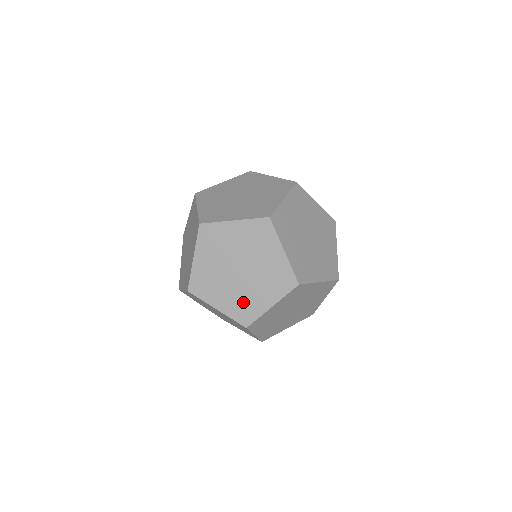
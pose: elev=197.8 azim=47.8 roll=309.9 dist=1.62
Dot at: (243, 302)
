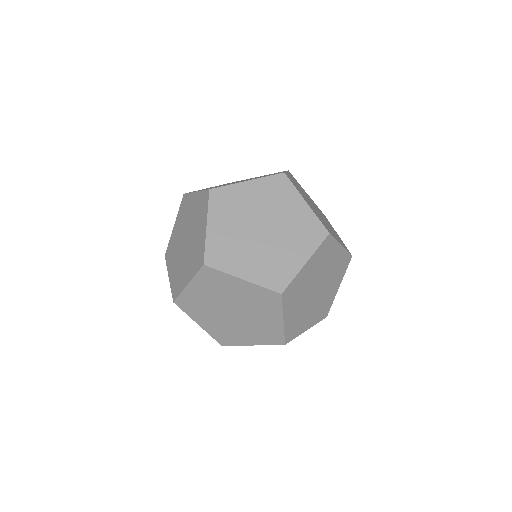
Dot at: occluded
